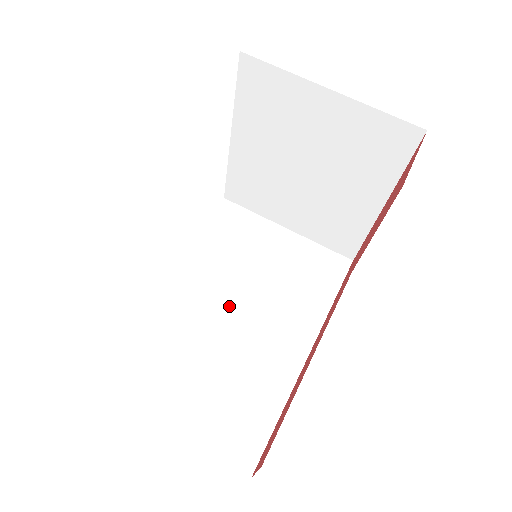
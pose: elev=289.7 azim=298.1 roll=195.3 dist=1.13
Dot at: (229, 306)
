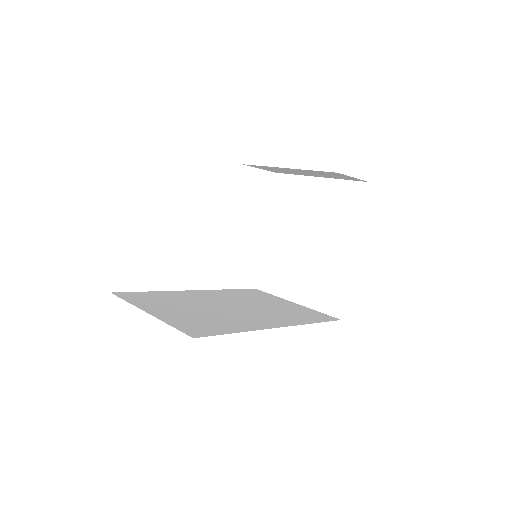
Dot at: (230, 305)
